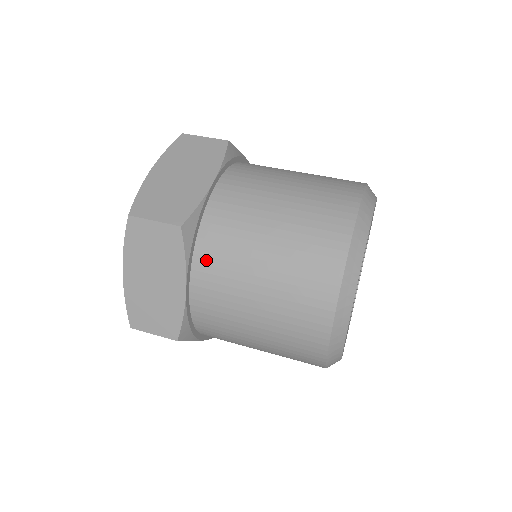
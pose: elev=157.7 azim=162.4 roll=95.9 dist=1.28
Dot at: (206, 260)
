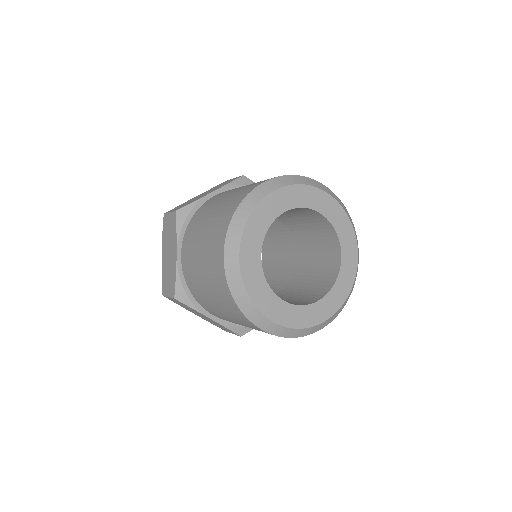
Dot at: (188, 234)
